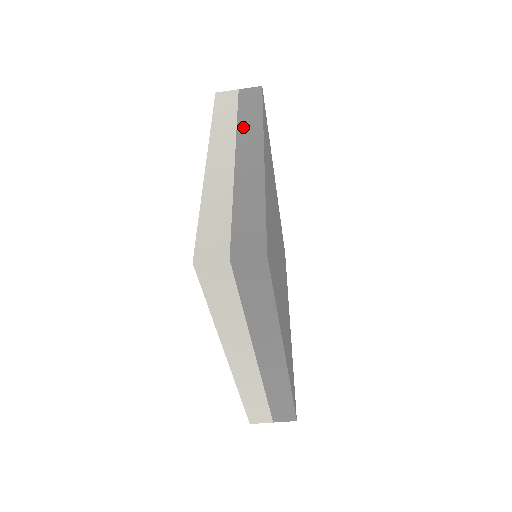
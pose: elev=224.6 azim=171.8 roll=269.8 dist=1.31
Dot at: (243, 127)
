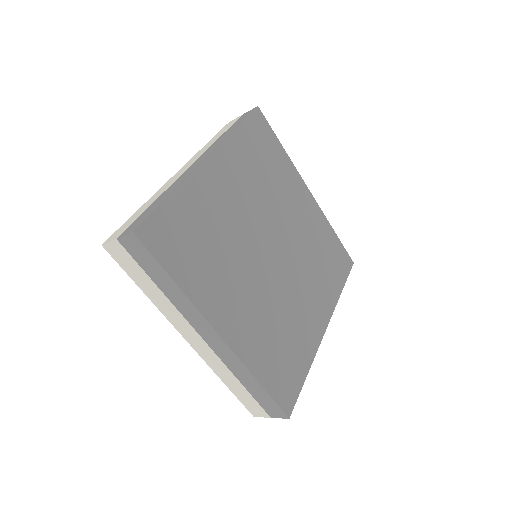
Dot at: (215, 143)
